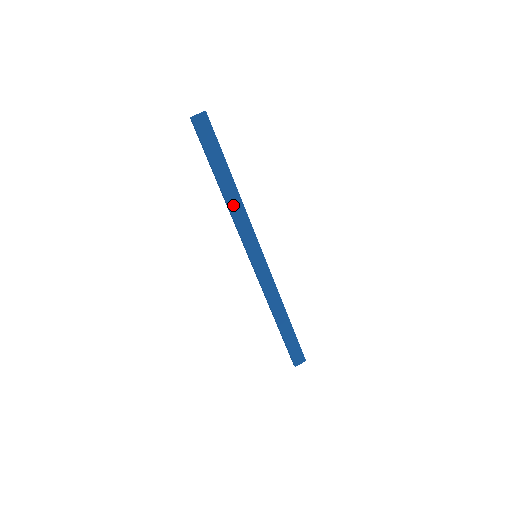
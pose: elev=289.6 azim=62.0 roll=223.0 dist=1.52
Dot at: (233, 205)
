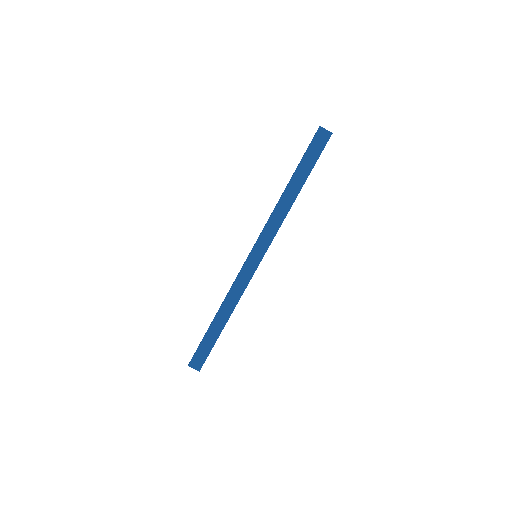
Dot at: (282, 206)
